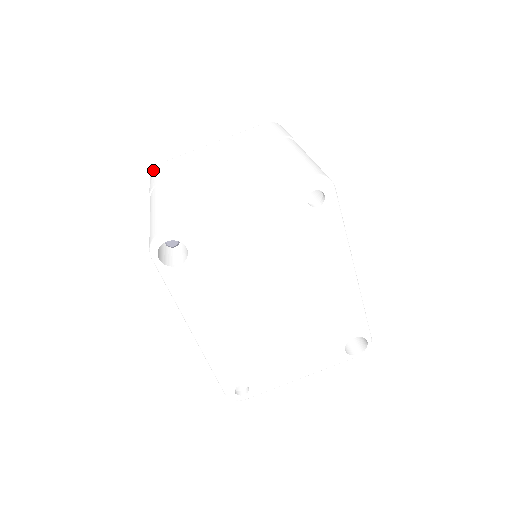
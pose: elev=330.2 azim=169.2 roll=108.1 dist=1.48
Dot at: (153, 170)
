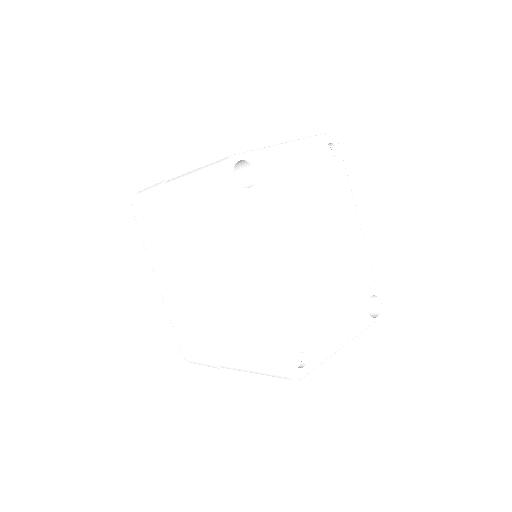
Dot at: (138, 193)
